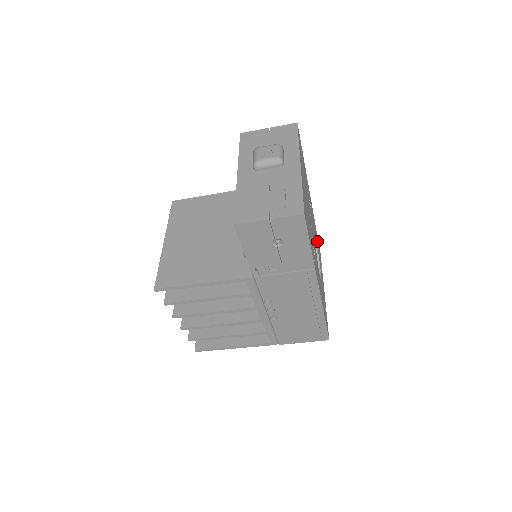
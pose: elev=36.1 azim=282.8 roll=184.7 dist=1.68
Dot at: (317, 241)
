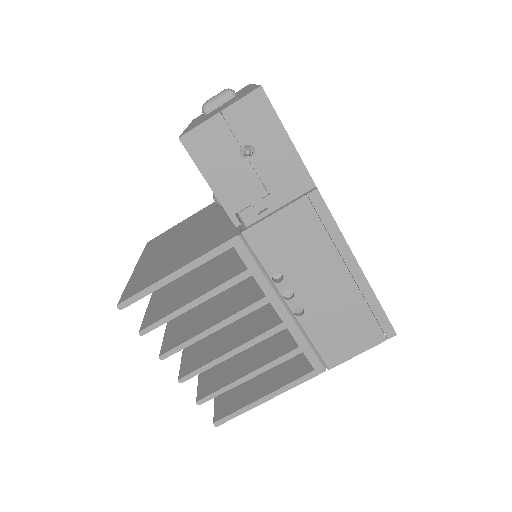
Dot at: occluded
